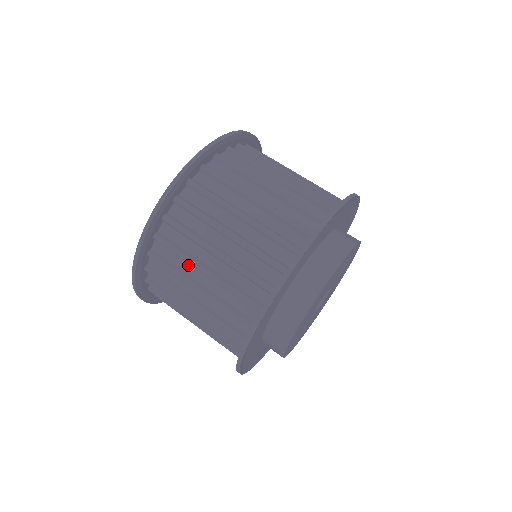
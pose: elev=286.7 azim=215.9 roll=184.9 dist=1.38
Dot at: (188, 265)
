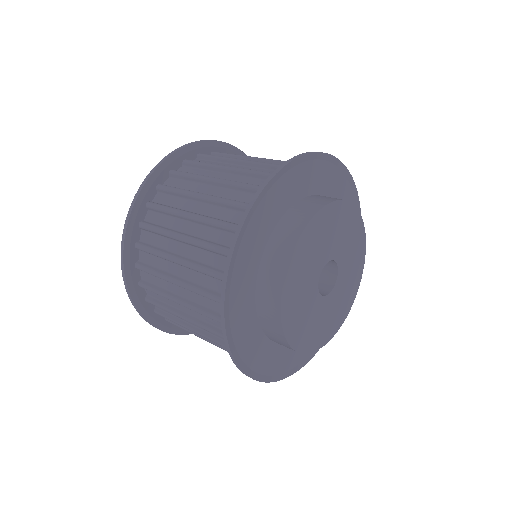
Dot at: (167, 283)
